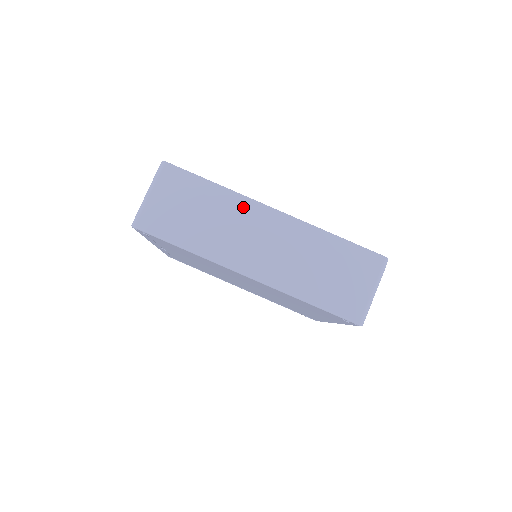
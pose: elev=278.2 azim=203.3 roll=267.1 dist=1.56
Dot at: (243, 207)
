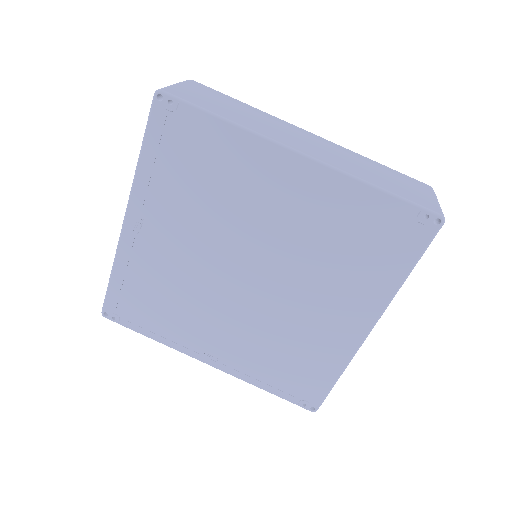
Dot at: (279, 121)
